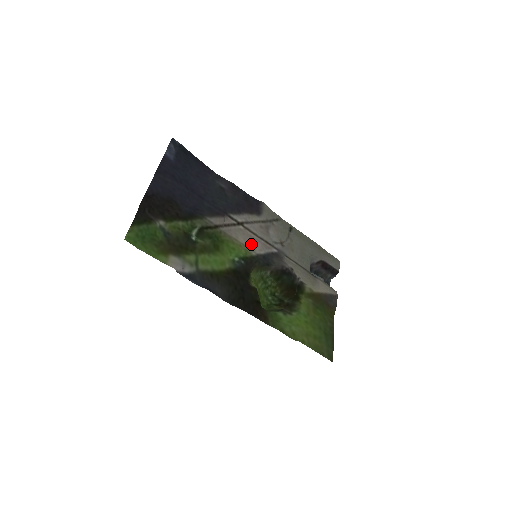
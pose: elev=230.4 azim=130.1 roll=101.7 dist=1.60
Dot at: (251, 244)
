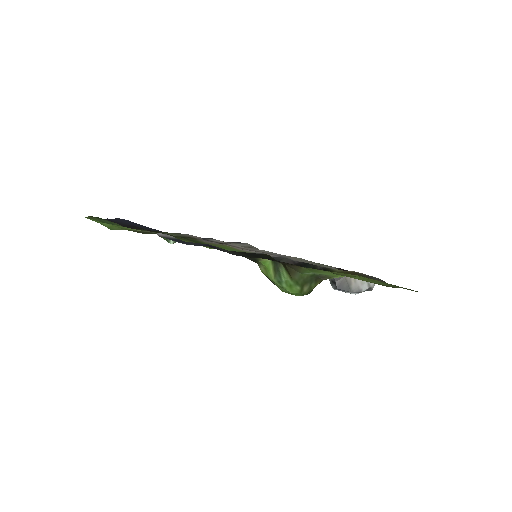
Dot at: occluded
